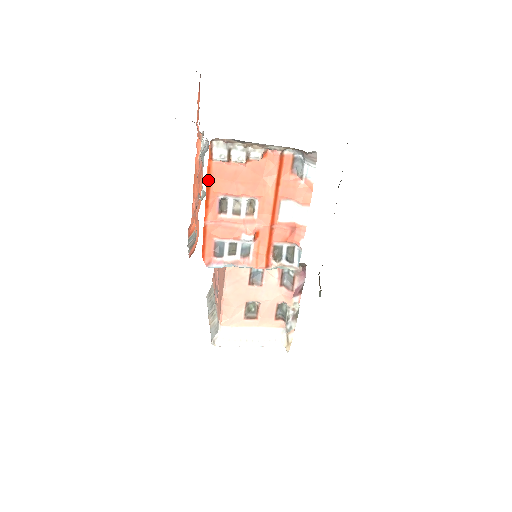
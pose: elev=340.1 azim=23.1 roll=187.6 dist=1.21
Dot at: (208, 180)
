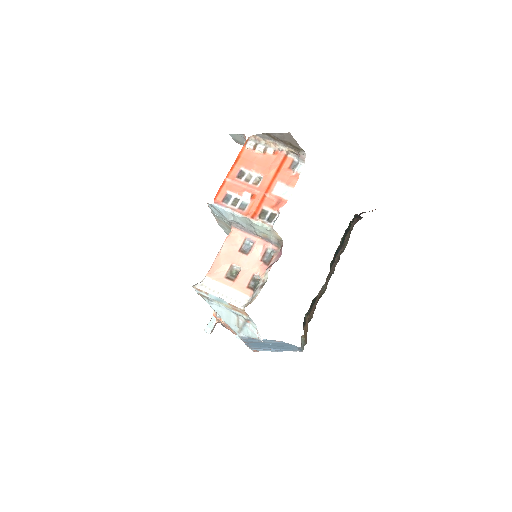
Dot at: (238, 157)
